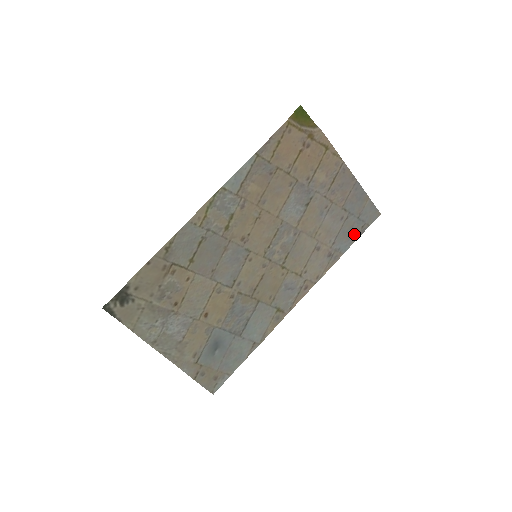
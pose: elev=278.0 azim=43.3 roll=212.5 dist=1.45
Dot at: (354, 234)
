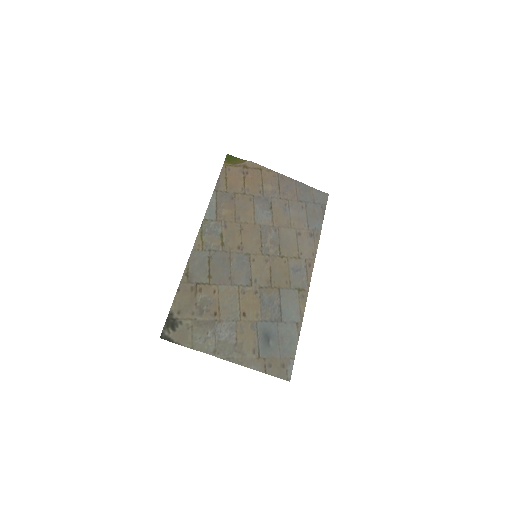
Dot at: (319, 215)
